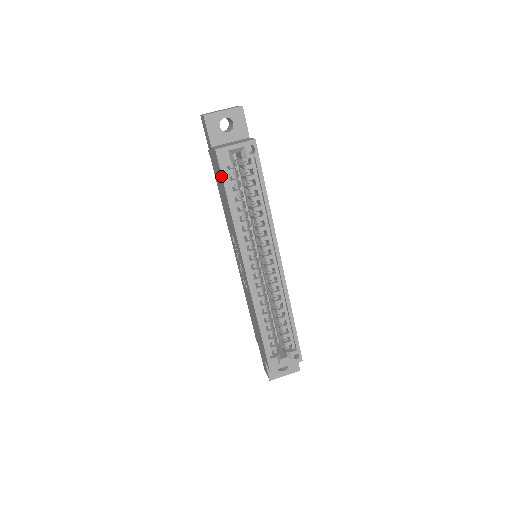
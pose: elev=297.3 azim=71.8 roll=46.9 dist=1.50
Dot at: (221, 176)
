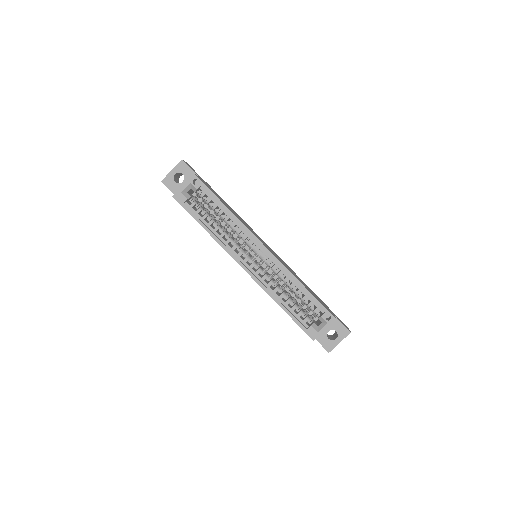
Dot at: occluded
